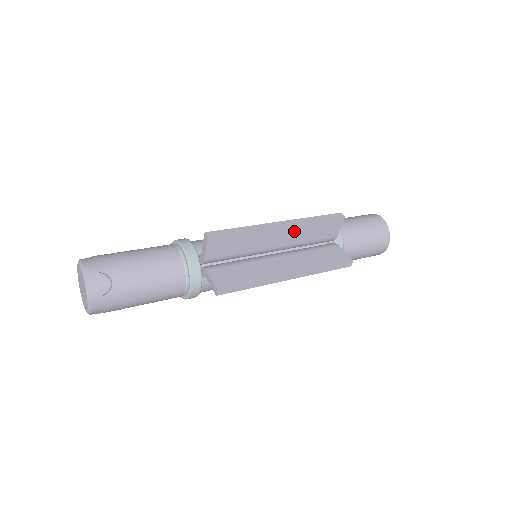
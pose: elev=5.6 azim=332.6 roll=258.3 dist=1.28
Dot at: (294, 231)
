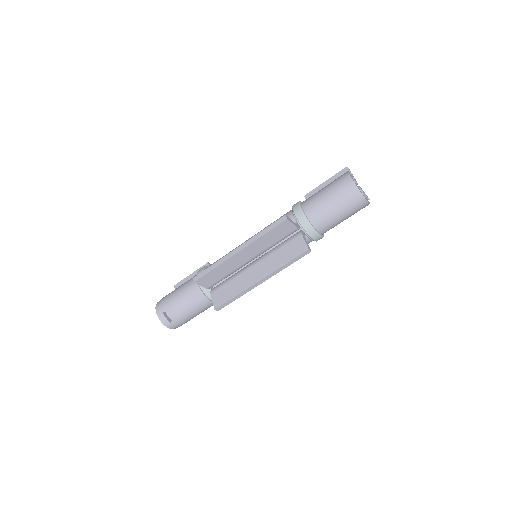
Dot at: (252, 248)
